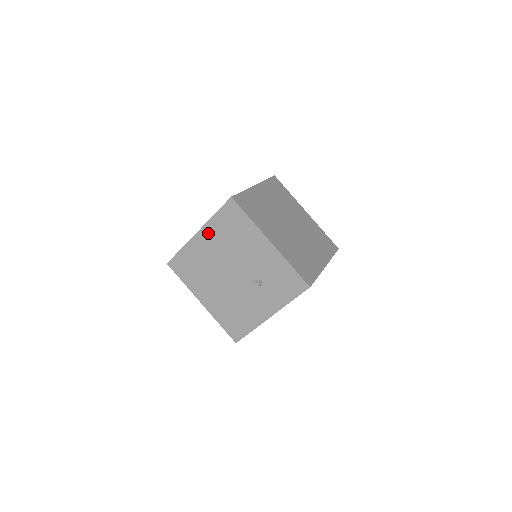
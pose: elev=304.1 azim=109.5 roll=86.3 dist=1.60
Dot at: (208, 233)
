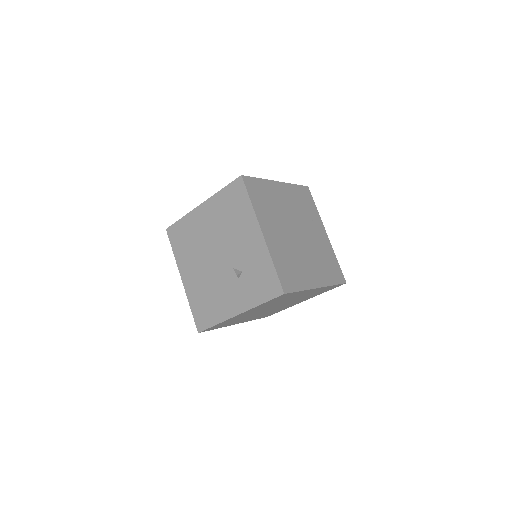
Dot at: (210, 207)
